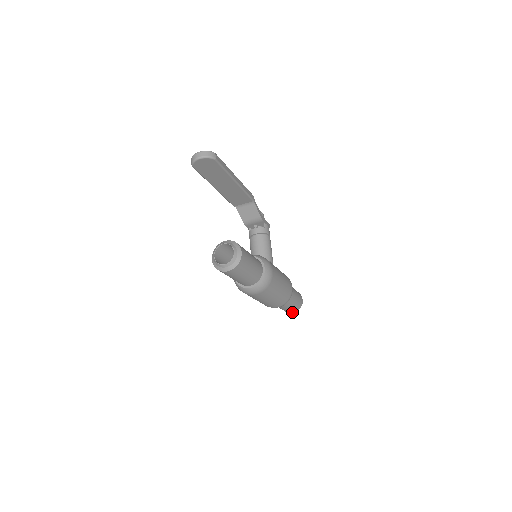
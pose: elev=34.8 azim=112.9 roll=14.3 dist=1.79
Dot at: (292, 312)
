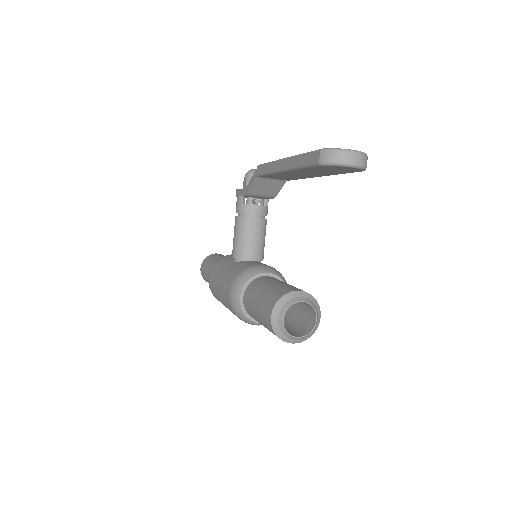
Dot at: occluded
